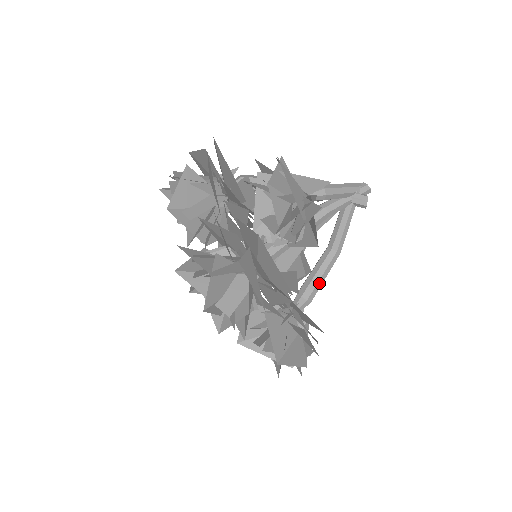
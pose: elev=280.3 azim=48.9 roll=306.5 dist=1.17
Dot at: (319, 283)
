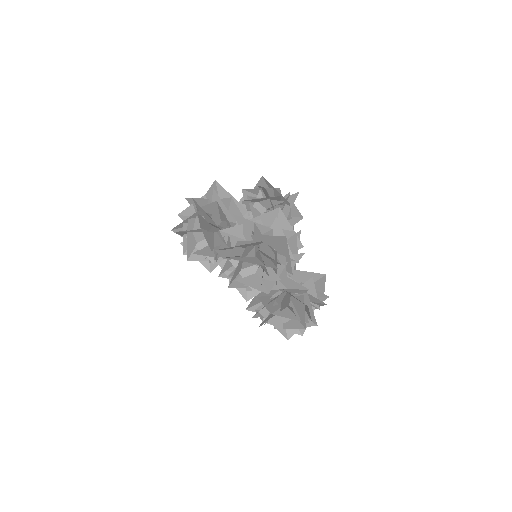
Dot at: (294, 268)
